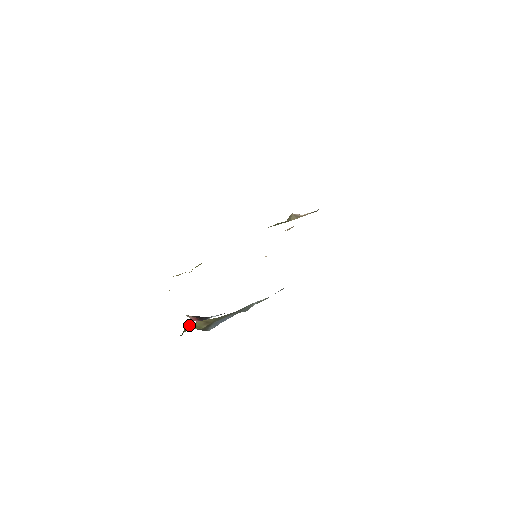
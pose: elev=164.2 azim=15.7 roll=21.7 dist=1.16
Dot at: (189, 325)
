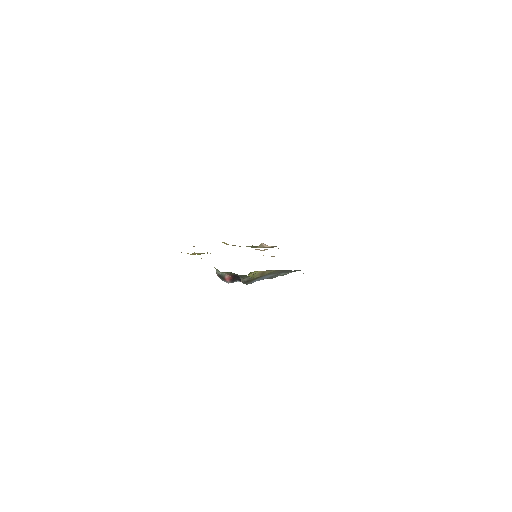
Dot at: (252, 272)
